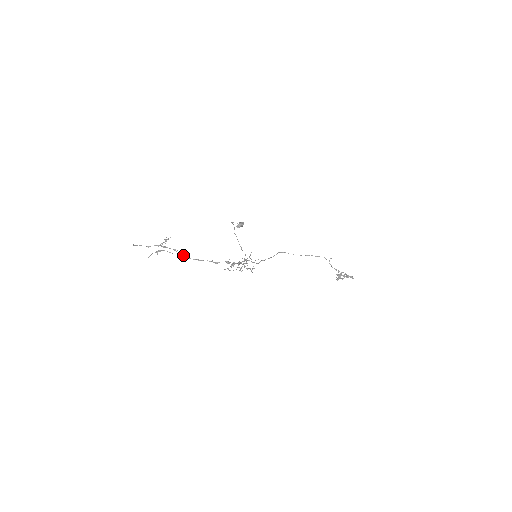
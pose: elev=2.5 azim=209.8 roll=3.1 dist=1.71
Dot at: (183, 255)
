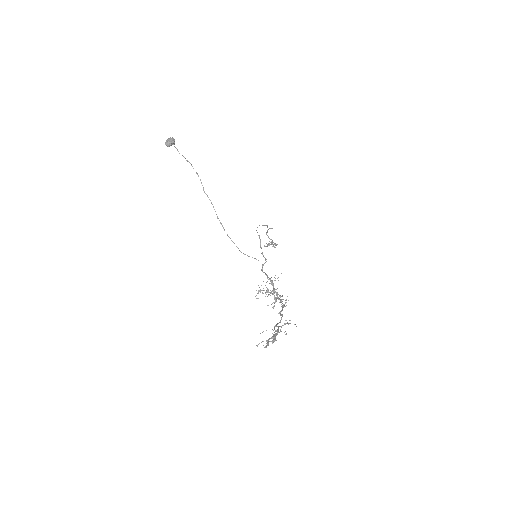
Dot at: occluded
